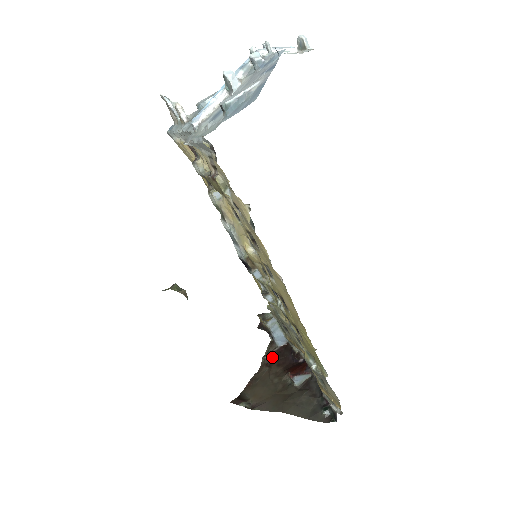
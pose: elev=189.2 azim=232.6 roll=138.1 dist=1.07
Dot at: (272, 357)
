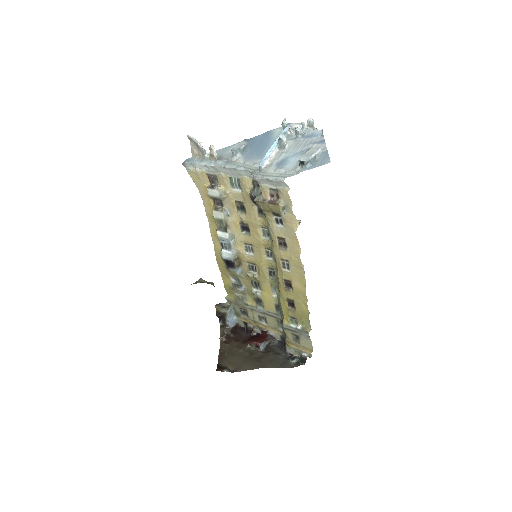
Dot at: (228, 336)
